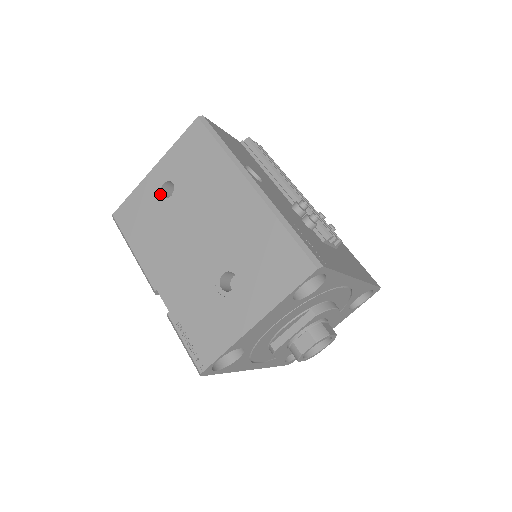
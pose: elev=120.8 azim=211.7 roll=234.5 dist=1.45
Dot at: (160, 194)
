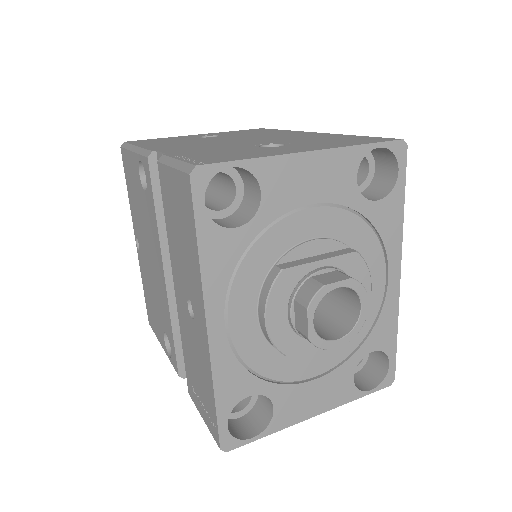
Dot at: (199, 137)
